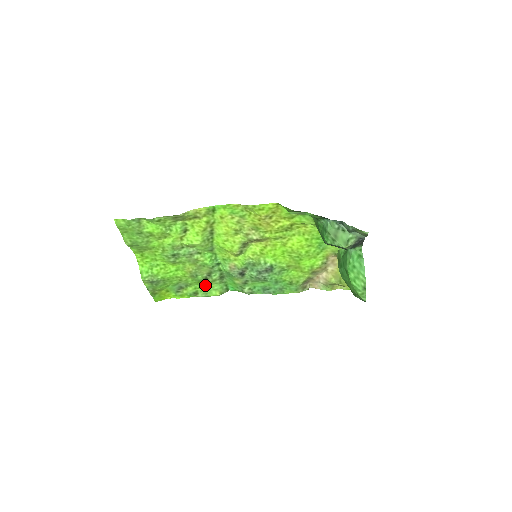
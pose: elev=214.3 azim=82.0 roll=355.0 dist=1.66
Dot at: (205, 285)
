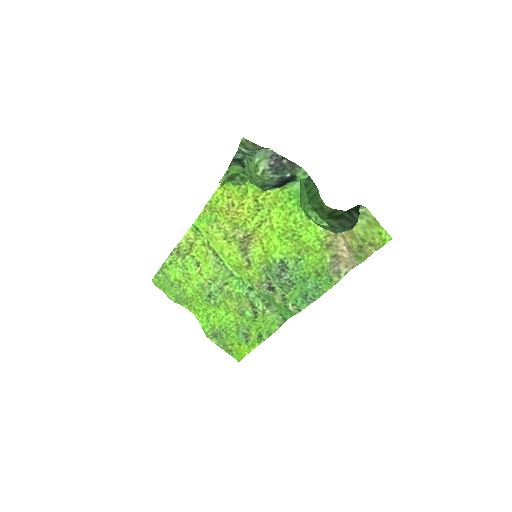
Dot at: (262, 322)
